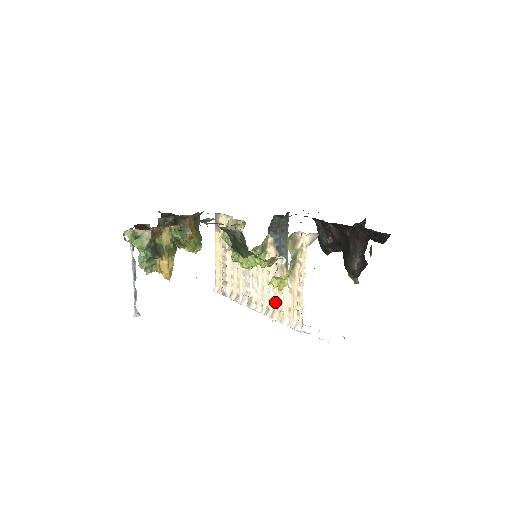
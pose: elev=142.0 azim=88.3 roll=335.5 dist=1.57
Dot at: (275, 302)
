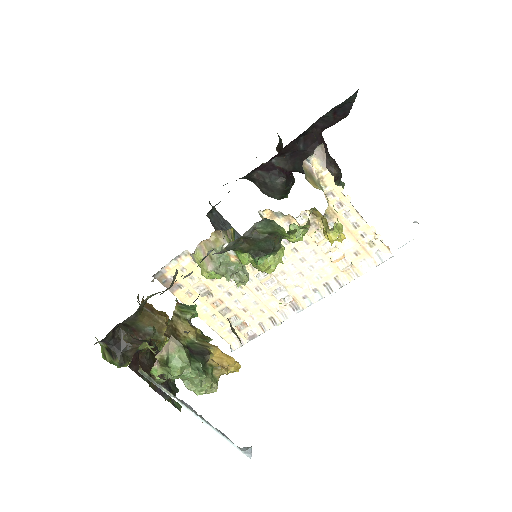
Dot at: (330, 268)
